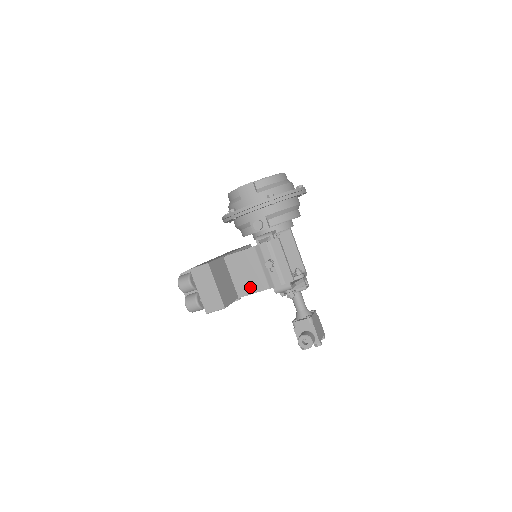
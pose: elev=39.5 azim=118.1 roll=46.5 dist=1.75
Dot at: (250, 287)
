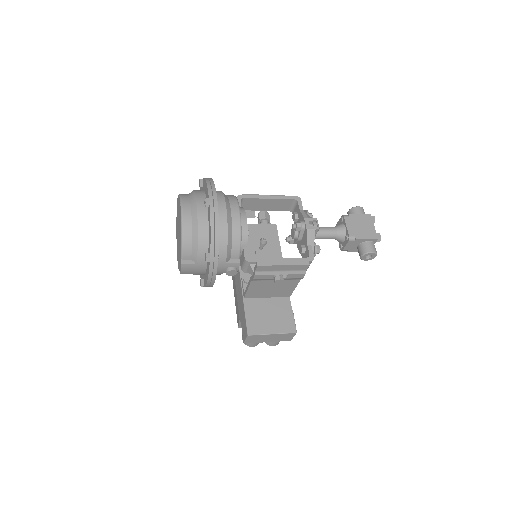
Dot at: (287, 290)
